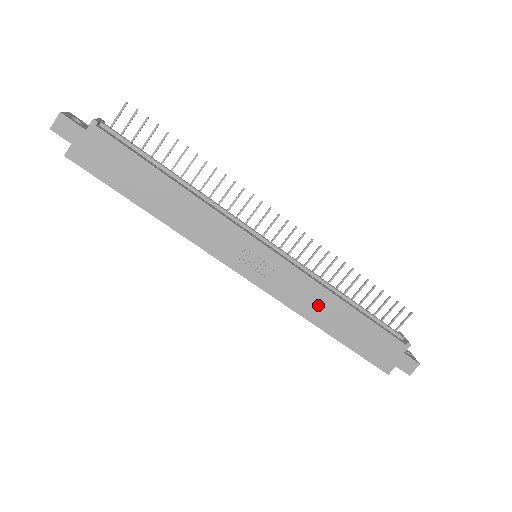
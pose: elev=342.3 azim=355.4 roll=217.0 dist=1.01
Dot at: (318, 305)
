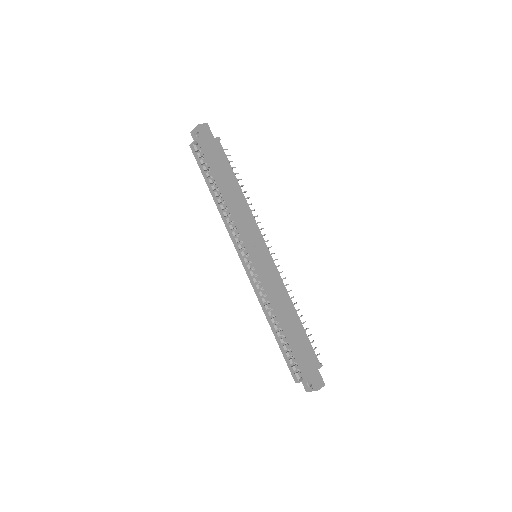
Dot at: (283, 302)
